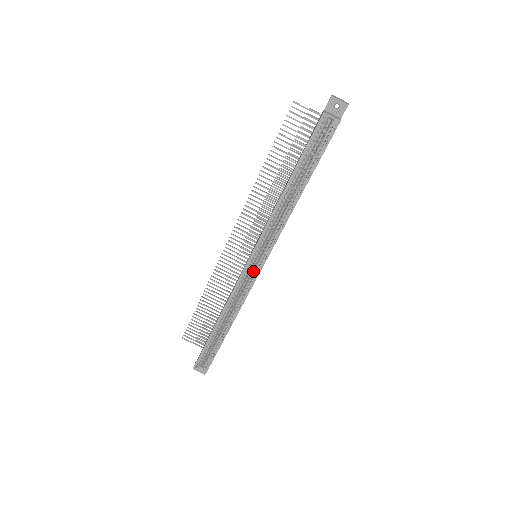
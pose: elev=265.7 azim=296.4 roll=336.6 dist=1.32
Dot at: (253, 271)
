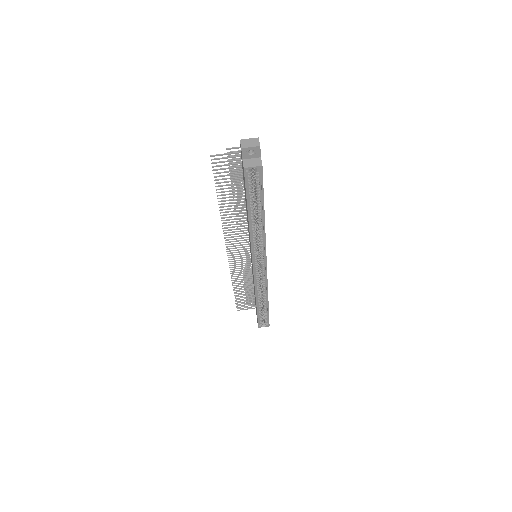
Dot at: (261, 270)
